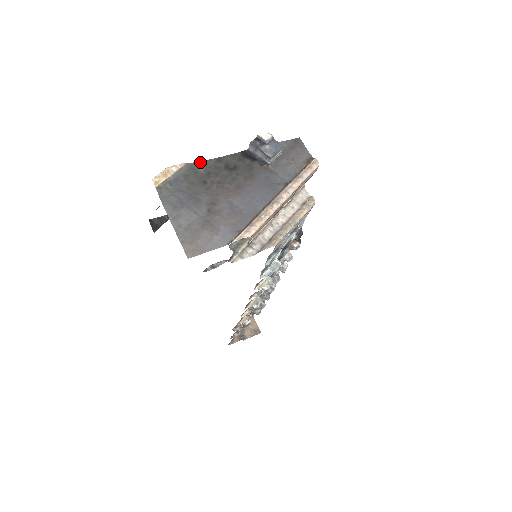
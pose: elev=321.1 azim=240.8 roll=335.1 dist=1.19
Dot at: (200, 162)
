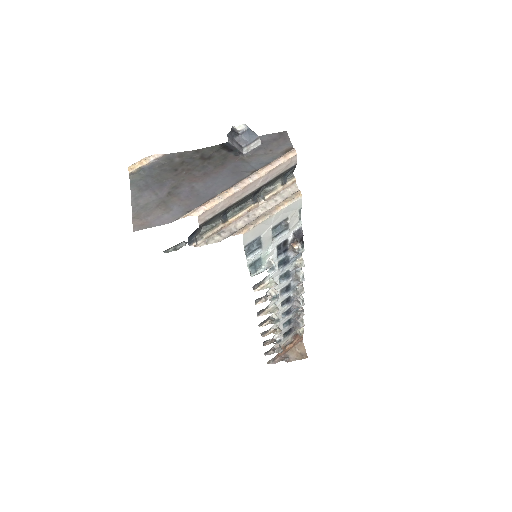
Dot at: (178, 153)
